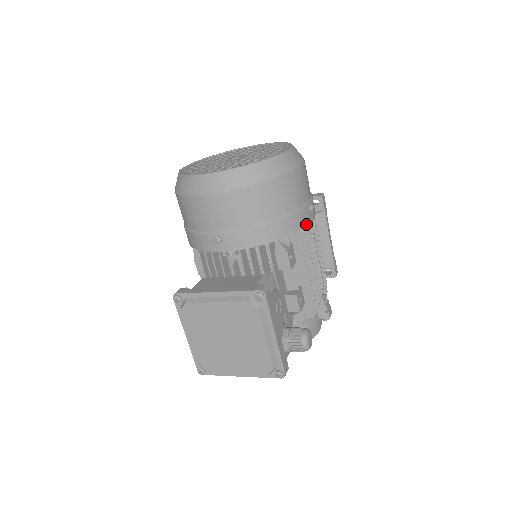
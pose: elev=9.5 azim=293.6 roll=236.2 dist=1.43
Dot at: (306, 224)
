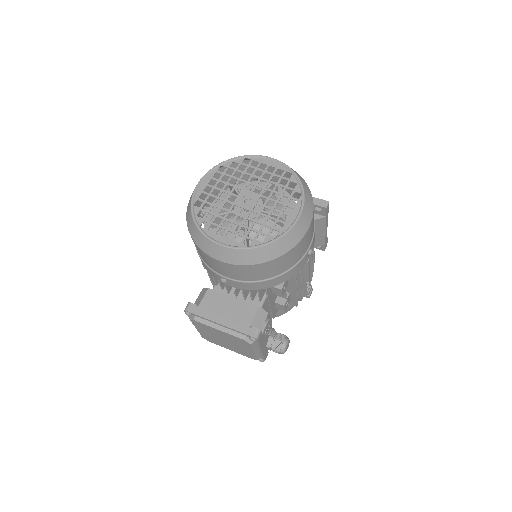
Dot at: (302, 266)
